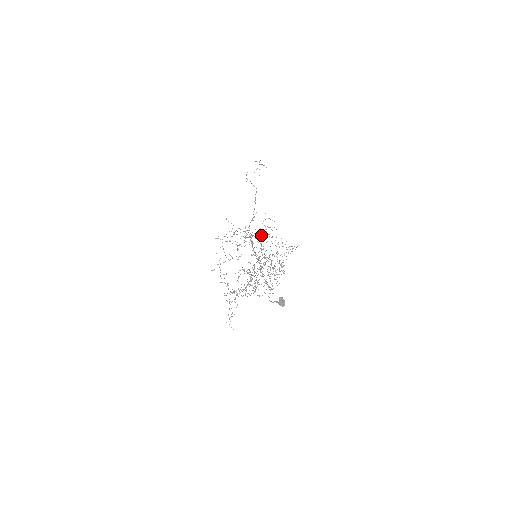
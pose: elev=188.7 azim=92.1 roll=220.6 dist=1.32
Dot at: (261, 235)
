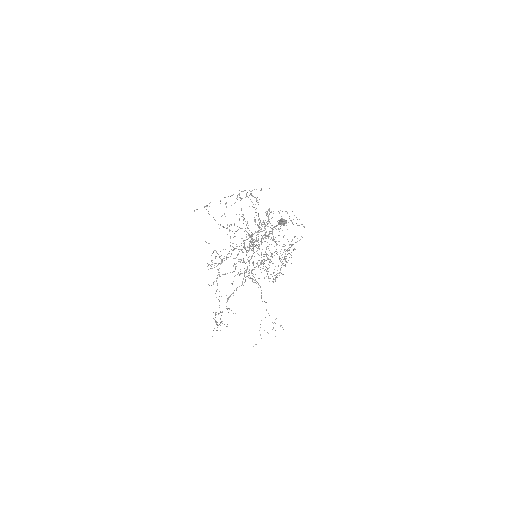
Dot at: (264, 256)
